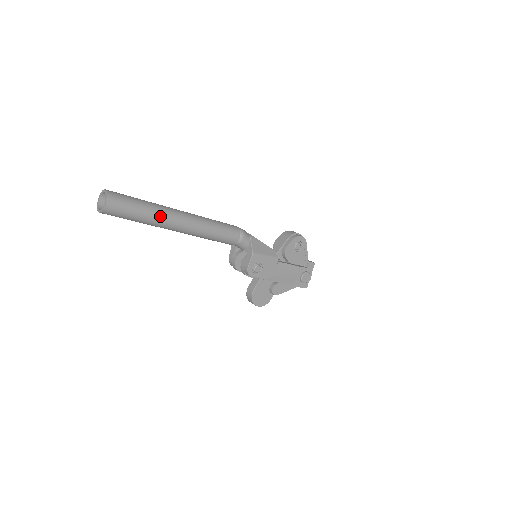
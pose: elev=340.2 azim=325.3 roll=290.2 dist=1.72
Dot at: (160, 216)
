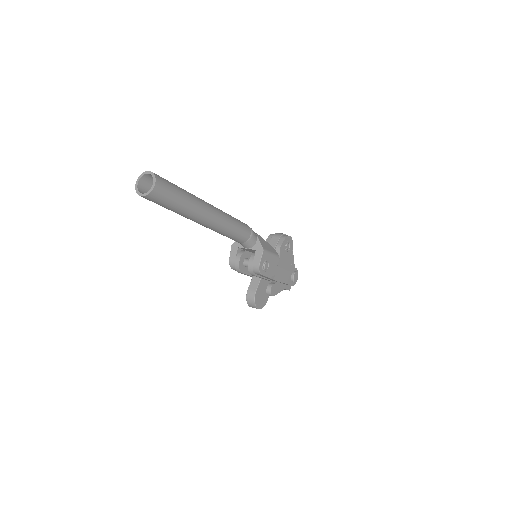
Dot at: (196, 204)
